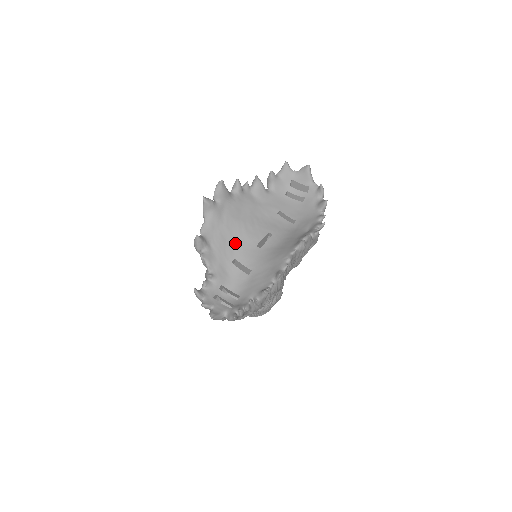
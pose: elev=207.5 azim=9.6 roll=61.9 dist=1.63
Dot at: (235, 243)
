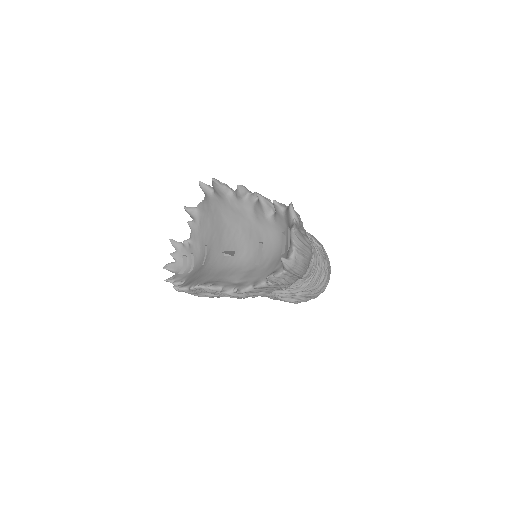
Dot at: (213, 234)
